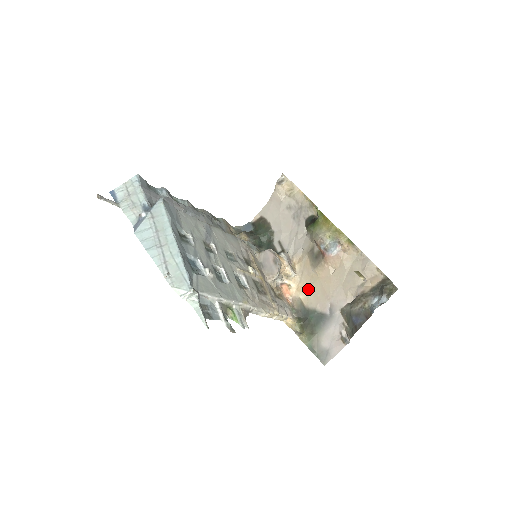
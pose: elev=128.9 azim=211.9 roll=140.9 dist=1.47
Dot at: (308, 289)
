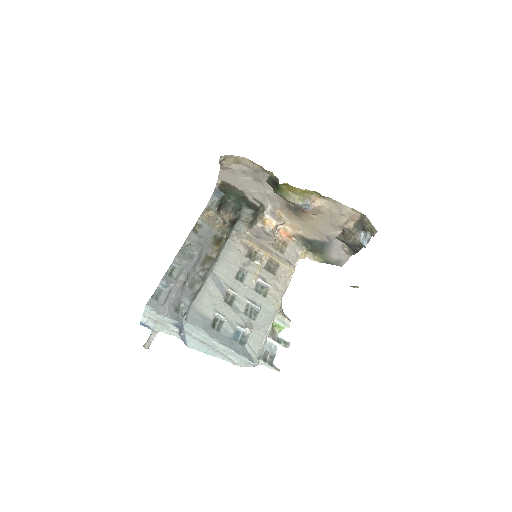
Dot at: (302, 228)
